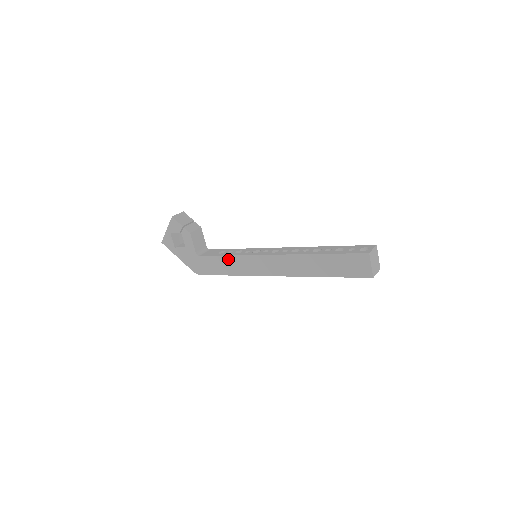
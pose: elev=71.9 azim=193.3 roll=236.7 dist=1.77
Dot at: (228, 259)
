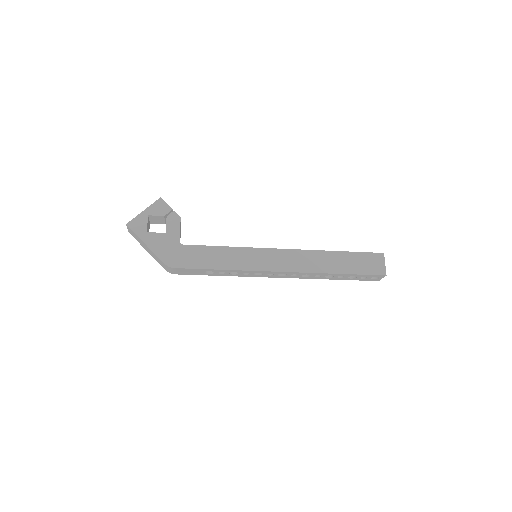
Dot at: (226, 250)
